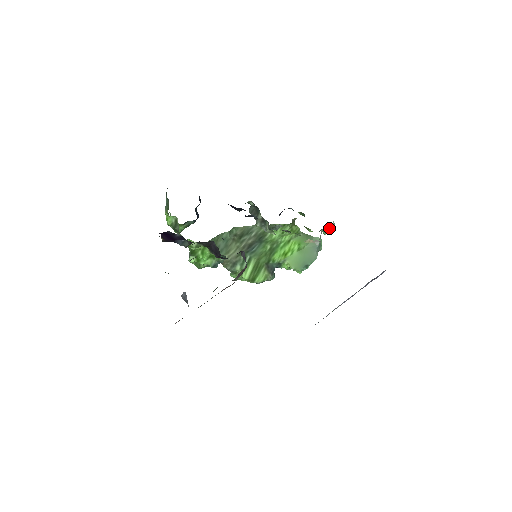
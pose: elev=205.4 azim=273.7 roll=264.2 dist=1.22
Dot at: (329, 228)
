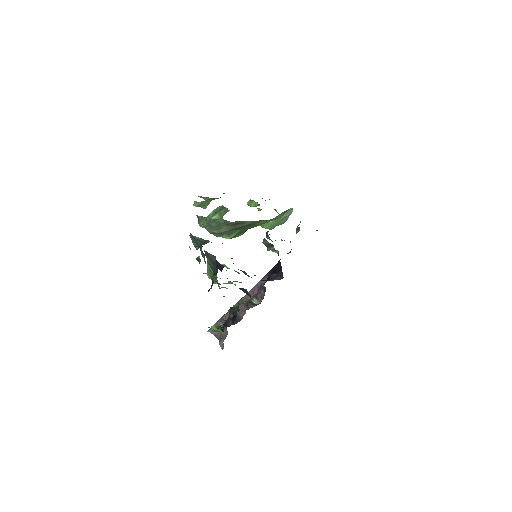
Dot at: occluded
